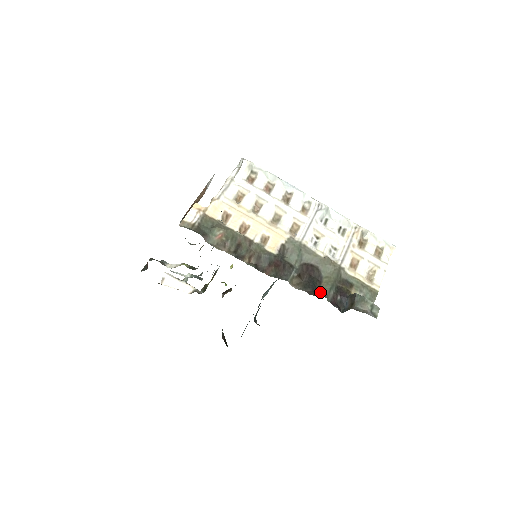
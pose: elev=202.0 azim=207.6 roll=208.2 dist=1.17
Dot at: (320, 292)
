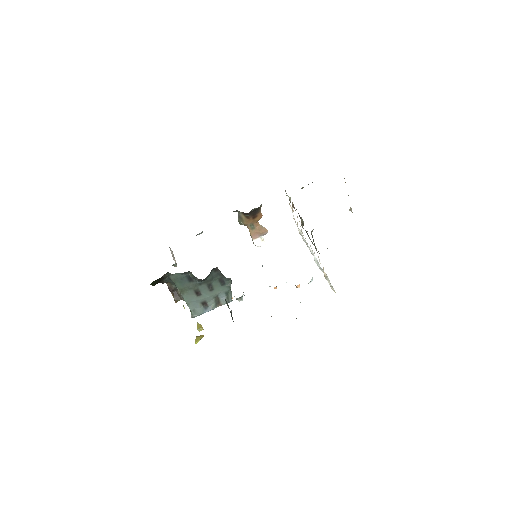
Dot at: occluded
